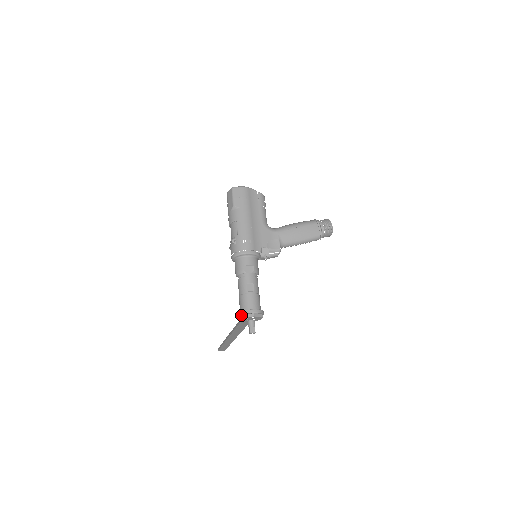
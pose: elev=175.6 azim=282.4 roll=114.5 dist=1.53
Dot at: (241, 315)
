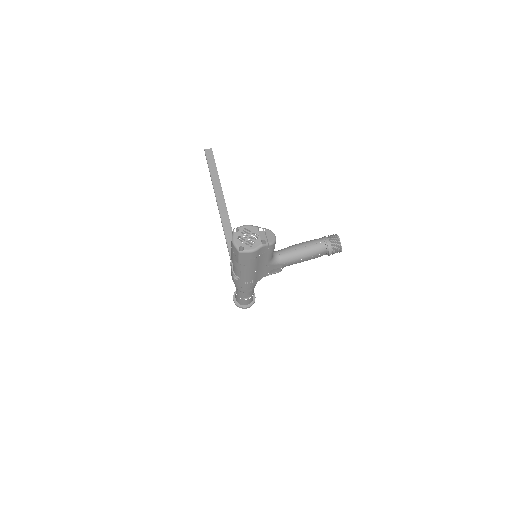
Dot at: (236, 305)
